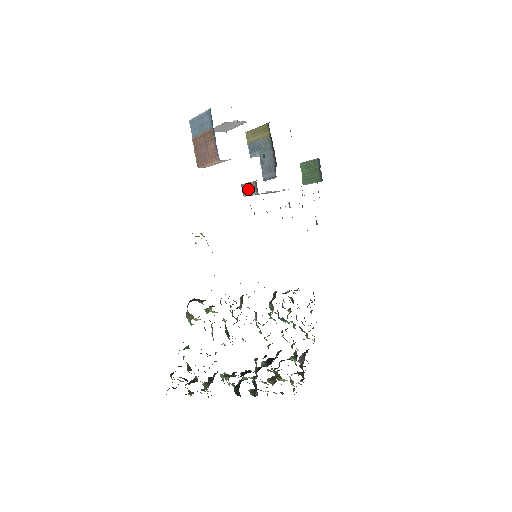
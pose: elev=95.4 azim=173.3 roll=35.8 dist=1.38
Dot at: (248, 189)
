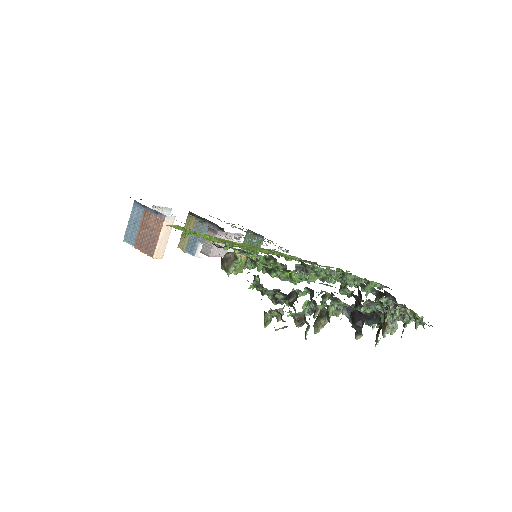
Dot at: (208, 244)
